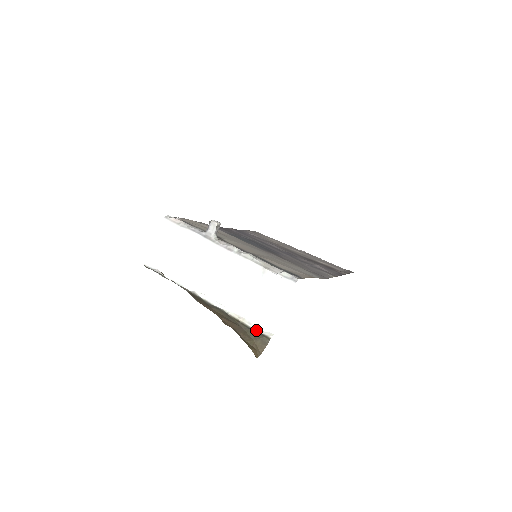
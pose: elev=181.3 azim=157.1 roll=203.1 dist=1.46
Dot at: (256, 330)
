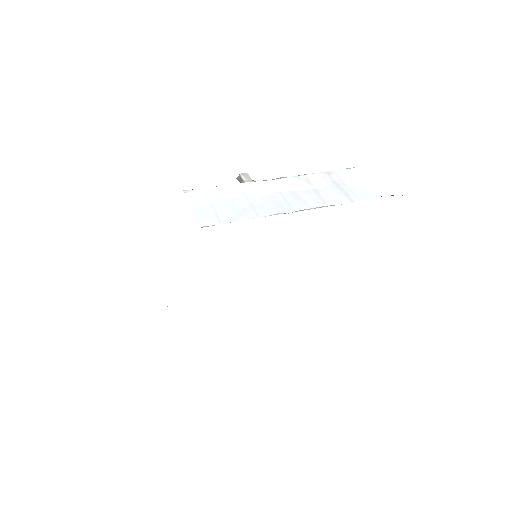
Dot at: (374, 198)
